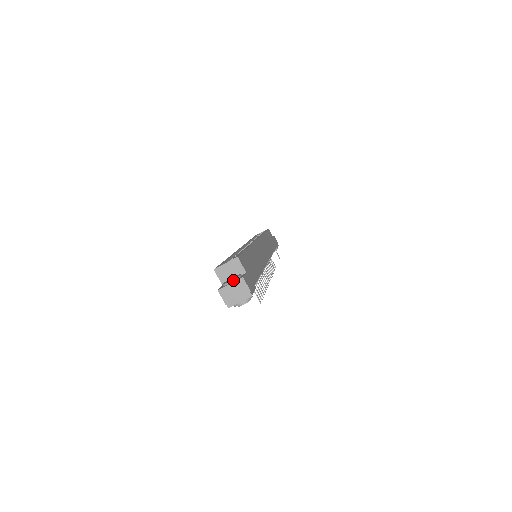
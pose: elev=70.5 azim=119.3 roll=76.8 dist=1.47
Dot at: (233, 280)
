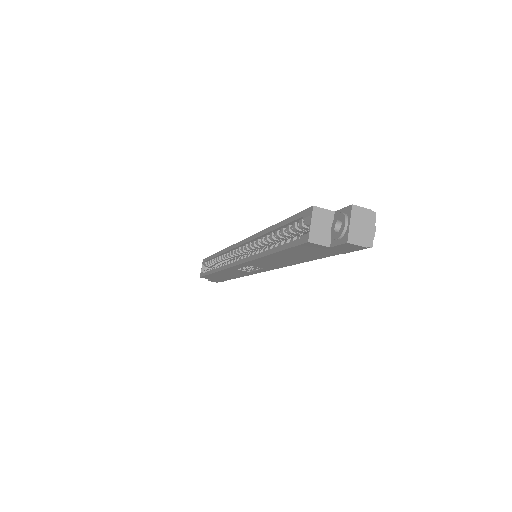
Dot at: (346, 219)
